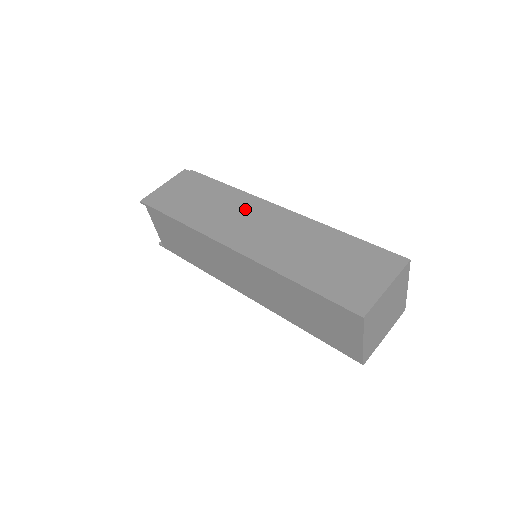
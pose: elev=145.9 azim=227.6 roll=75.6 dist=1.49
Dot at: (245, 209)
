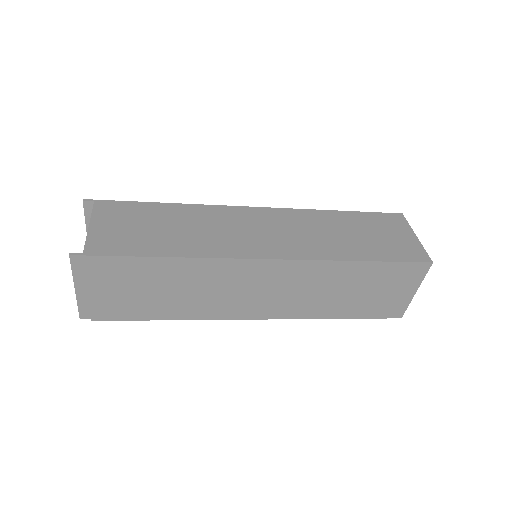
Dot at: occluded
